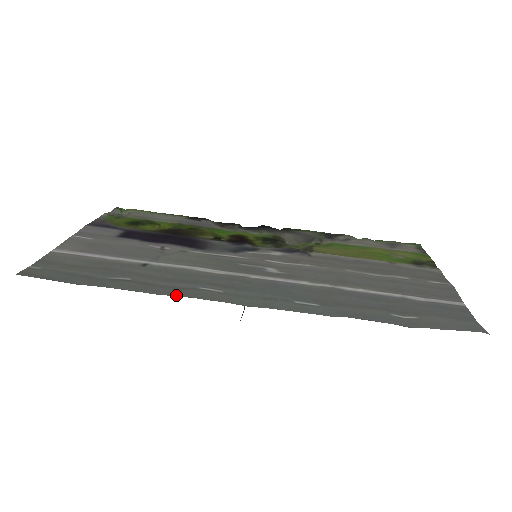
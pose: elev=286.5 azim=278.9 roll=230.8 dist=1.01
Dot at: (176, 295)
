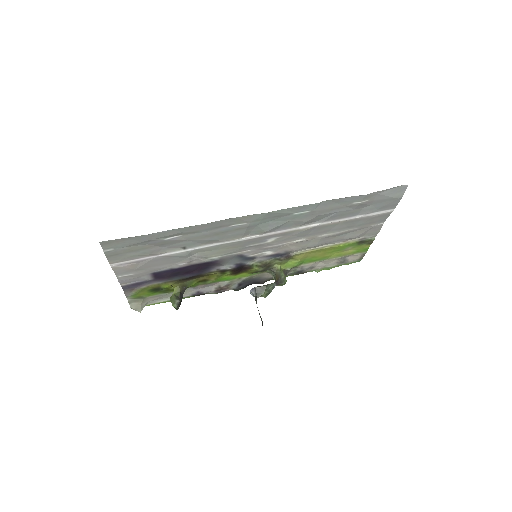
Dot at: (218, 221)
